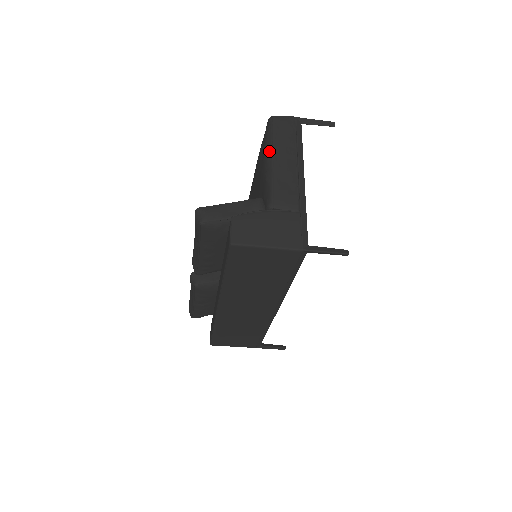
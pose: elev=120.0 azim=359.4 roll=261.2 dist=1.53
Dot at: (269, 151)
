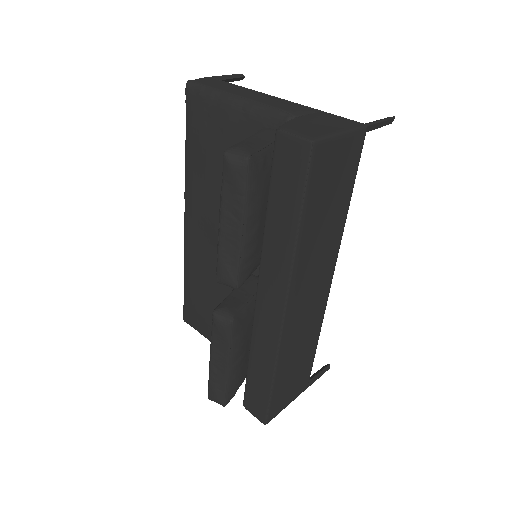
Dot at: (224, 96)
